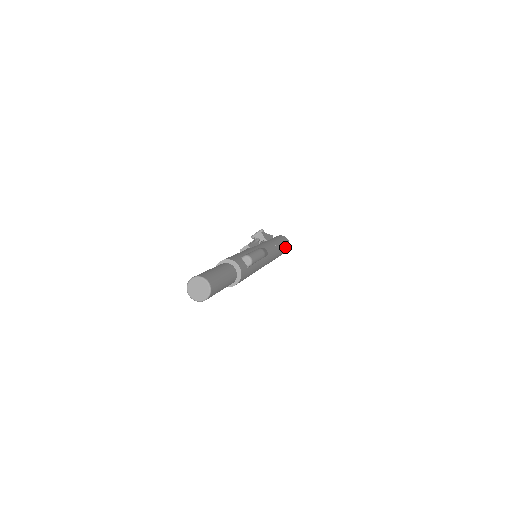
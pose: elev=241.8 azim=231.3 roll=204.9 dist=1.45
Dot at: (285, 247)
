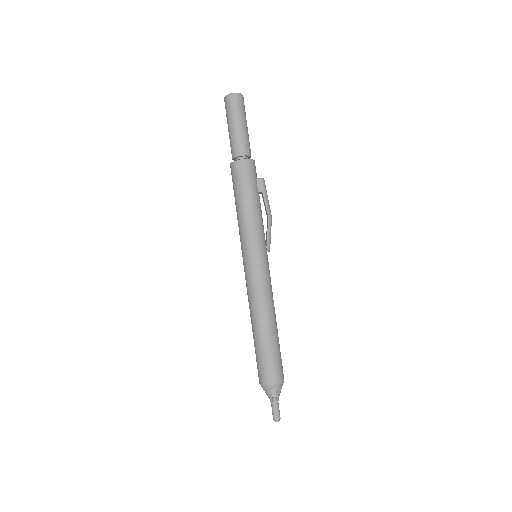
Dot at: (279, 354)
